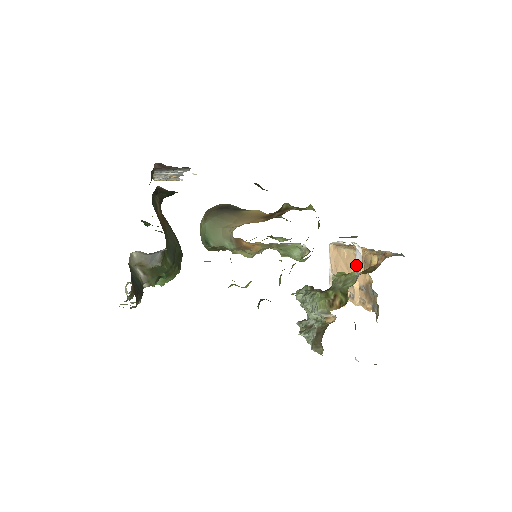
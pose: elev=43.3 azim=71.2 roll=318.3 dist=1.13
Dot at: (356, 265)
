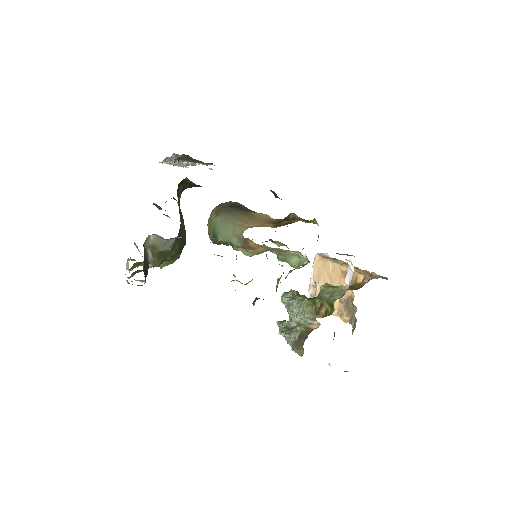
Dot at: (346, 281)
